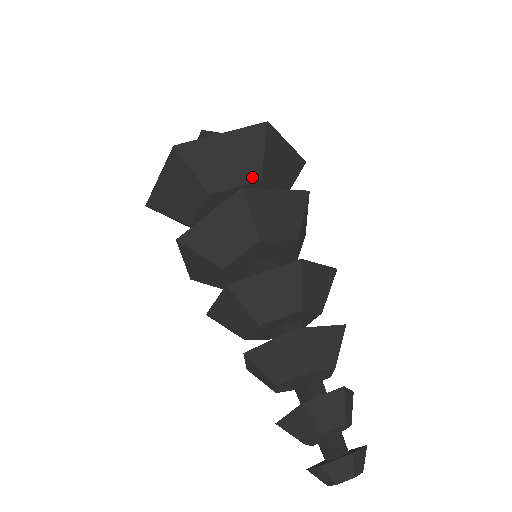
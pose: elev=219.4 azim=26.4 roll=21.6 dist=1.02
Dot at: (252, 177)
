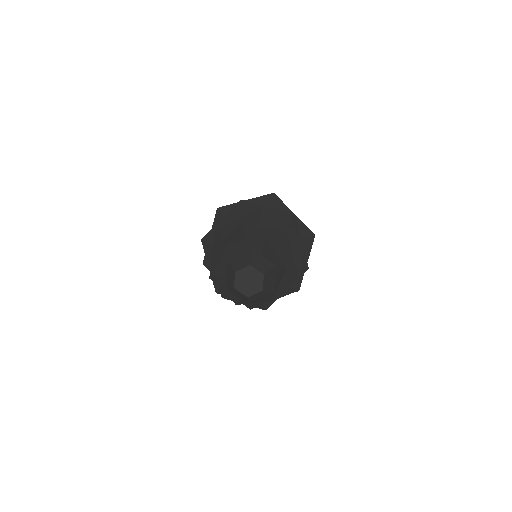
Dot at: occluded
